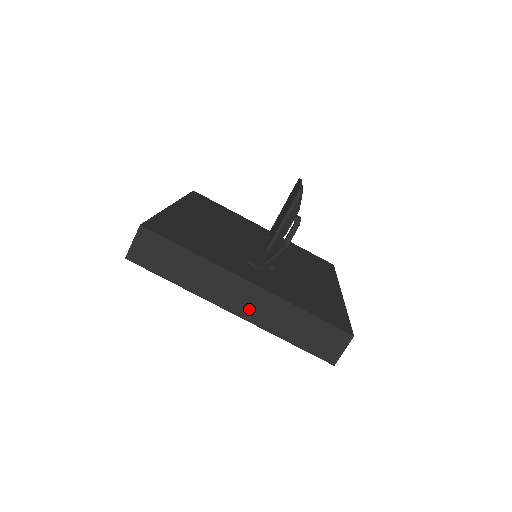
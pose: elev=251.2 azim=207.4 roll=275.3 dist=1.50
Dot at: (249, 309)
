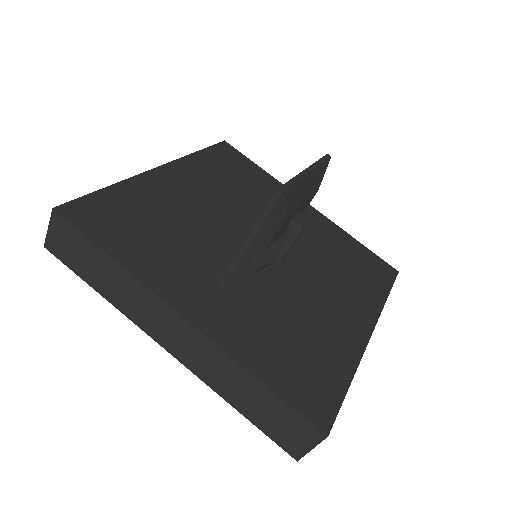
Dot at: (186, 352)
